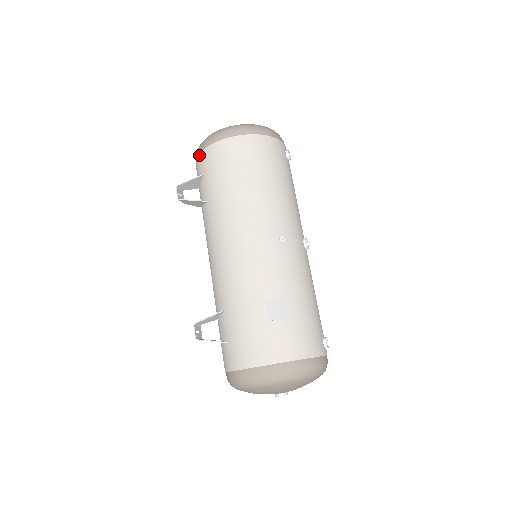
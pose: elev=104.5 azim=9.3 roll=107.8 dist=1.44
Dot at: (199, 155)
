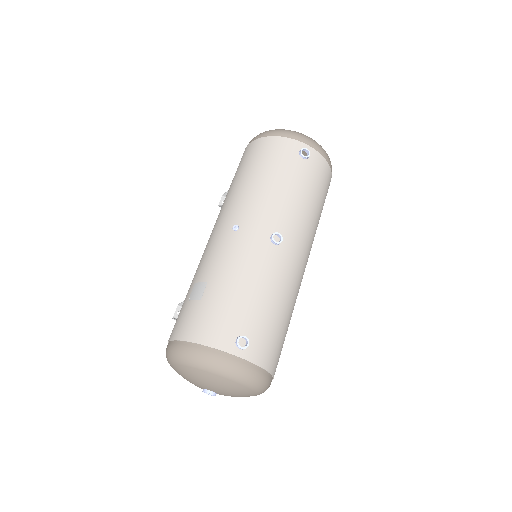
Dot at: occluded
